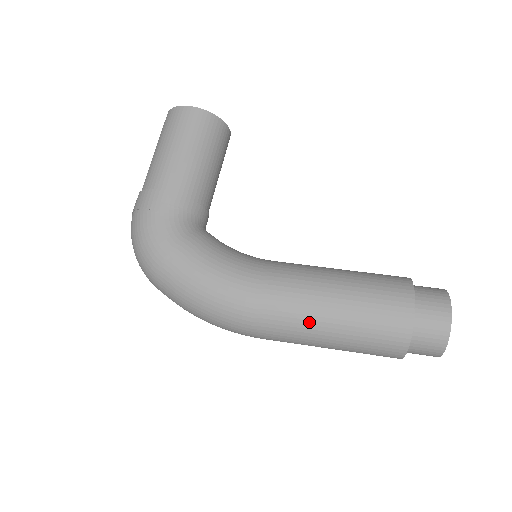
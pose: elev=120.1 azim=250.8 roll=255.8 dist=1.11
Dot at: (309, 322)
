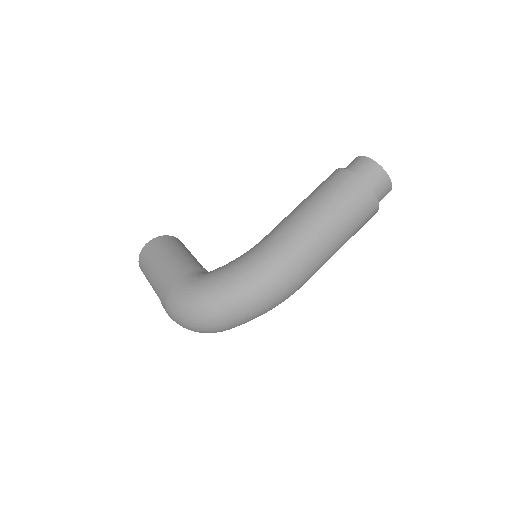
Dot at: (311, 226)
